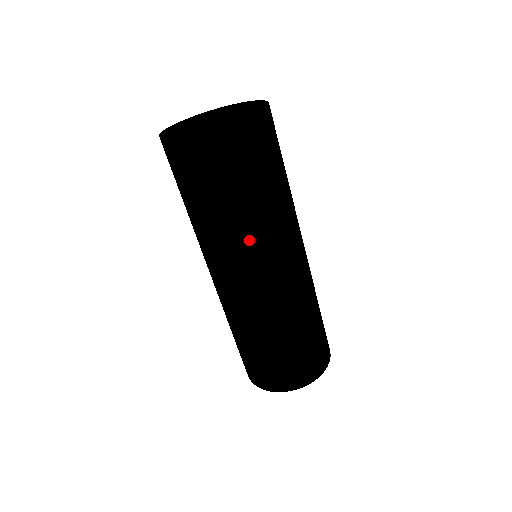
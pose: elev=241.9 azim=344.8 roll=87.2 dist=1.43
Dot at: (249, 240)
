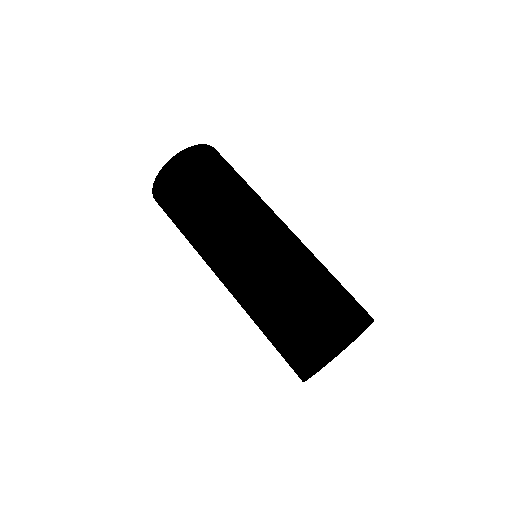
Dot at: (245, 202)
